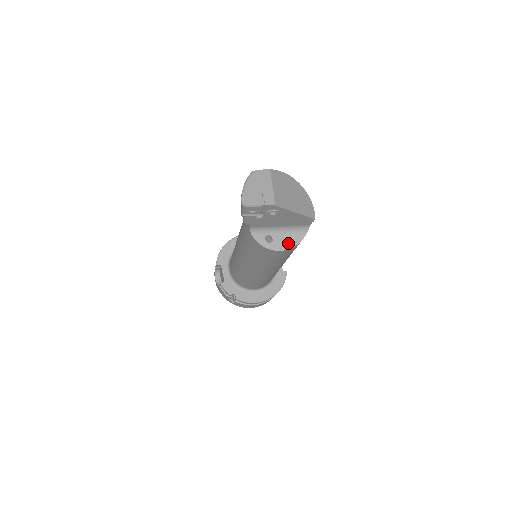
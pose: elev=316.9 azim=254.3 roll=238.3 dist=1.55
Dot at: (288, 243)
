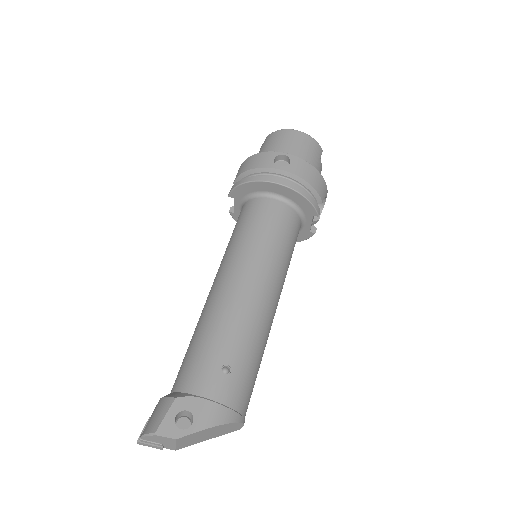
Dot at: occluded
